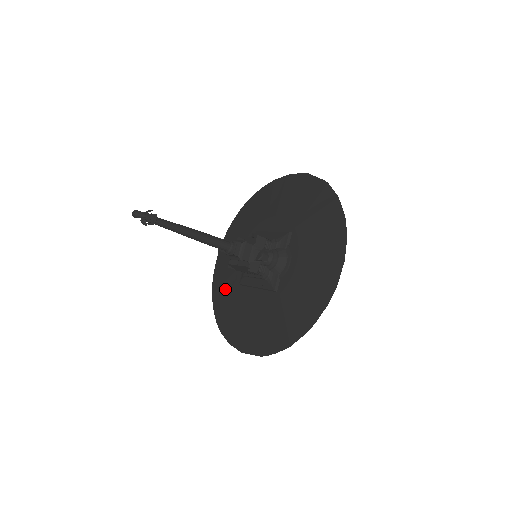
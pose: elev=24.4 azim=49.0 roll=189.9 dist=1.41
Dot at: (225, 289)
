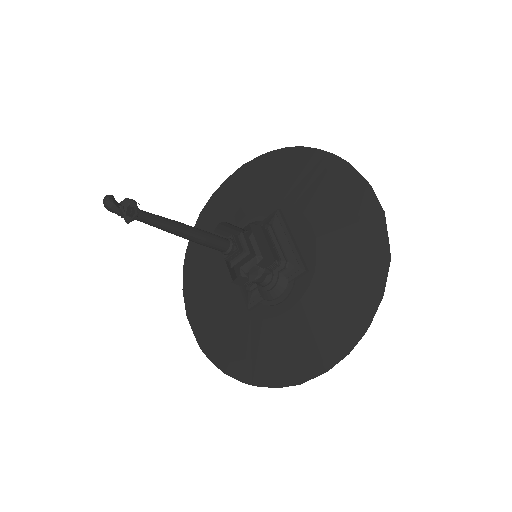
Dot at: (213, 229)
